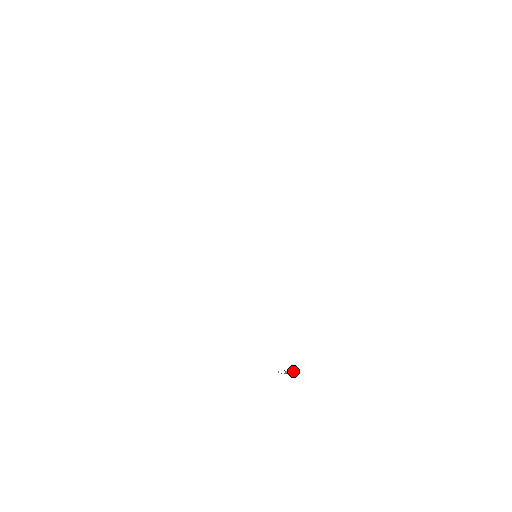
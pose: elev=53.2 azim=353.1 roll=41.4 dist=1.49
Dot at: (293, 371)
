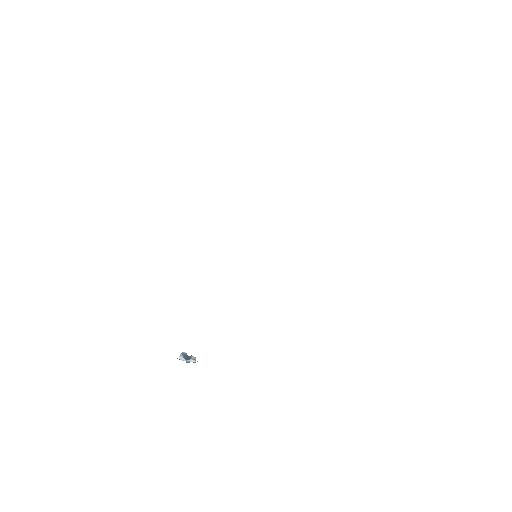
Dot at: (193, 360)
